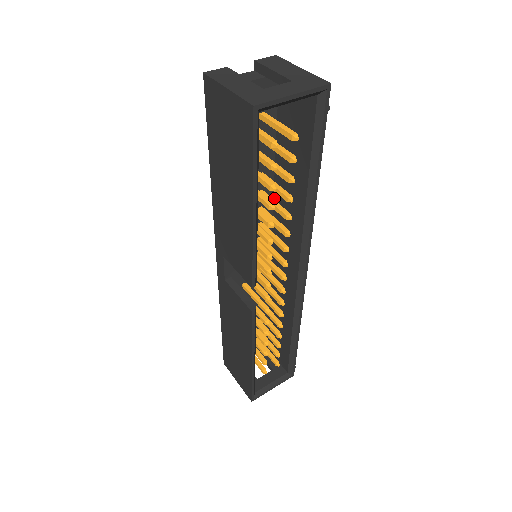
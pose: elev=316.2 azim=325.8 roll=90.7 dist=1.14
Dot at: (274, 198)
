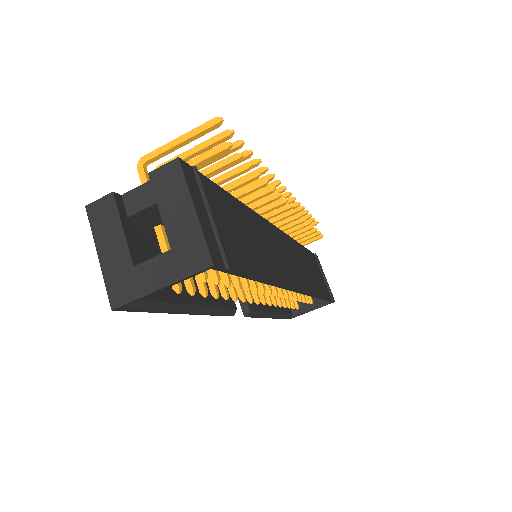
Dot at: occluded
